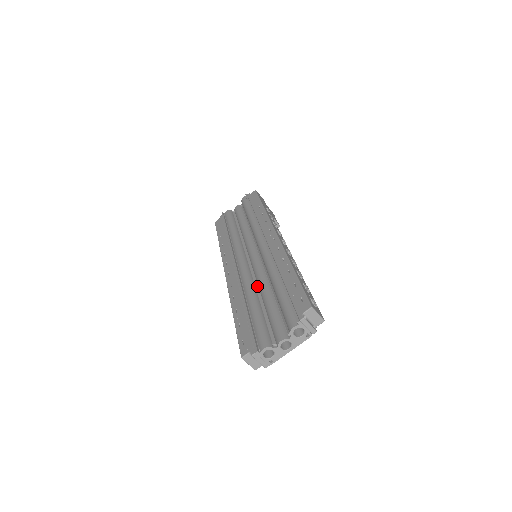
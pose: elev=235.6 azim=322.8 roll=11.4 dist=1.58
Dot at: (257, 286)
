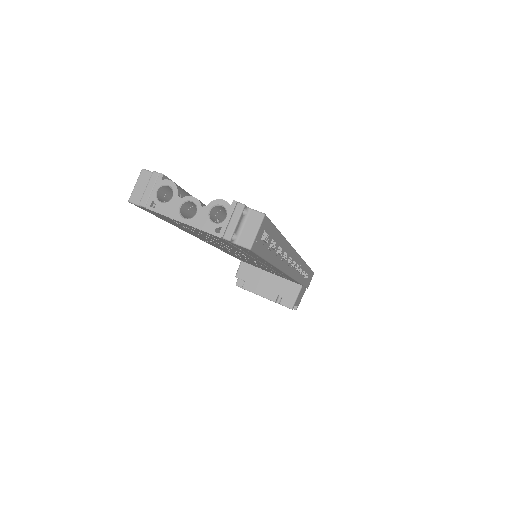
Dot at: occluded
